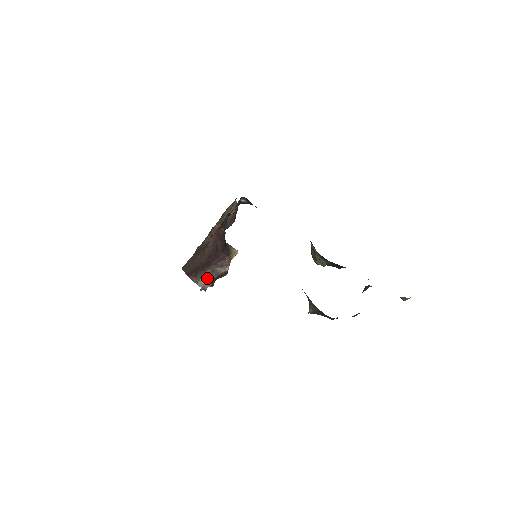
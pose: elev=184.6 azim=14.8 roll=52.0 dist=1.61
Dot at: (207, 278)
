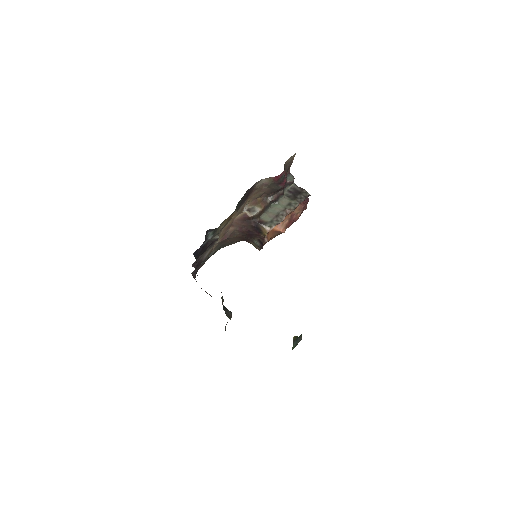
Dot at: (256, 244)
